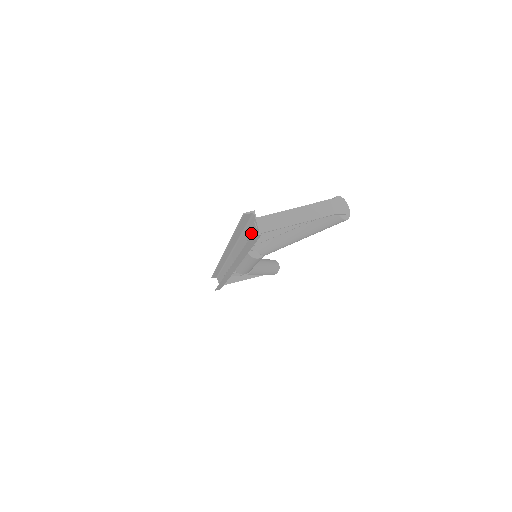
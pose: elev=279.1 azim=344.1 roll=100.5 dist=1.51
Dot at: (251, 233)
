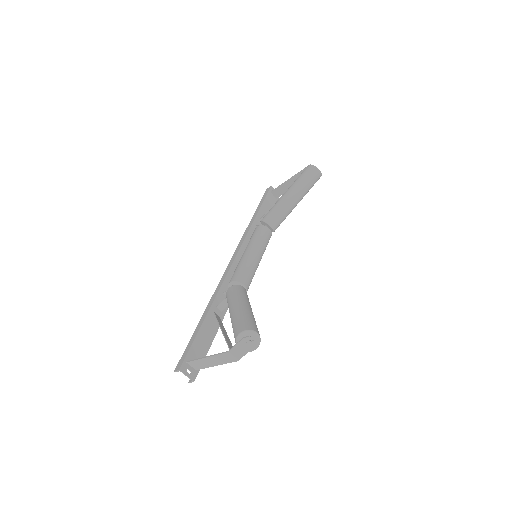
Dot at: (198, 354)
